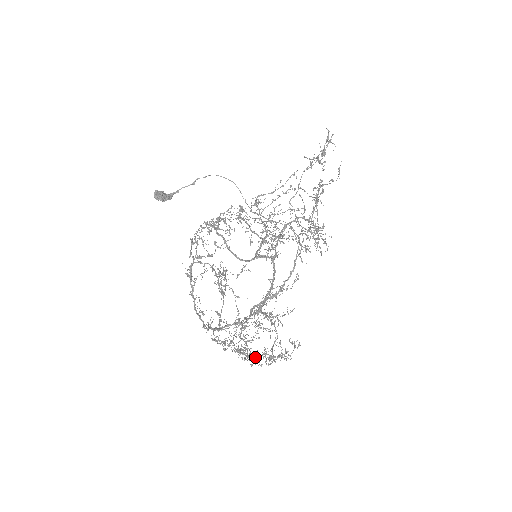
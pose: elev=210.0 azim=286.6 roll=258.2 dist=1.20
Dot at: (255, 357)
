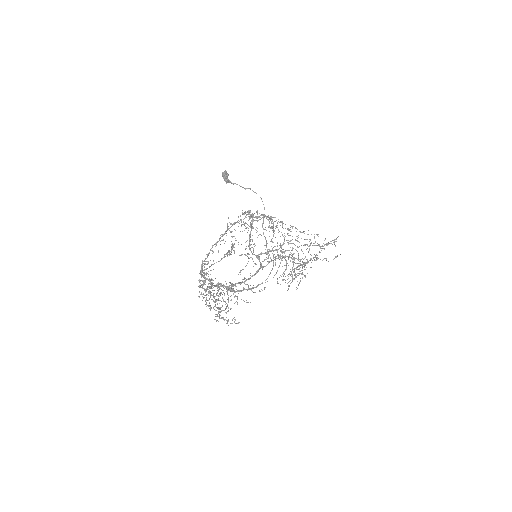
Dot at: (215, 304)
